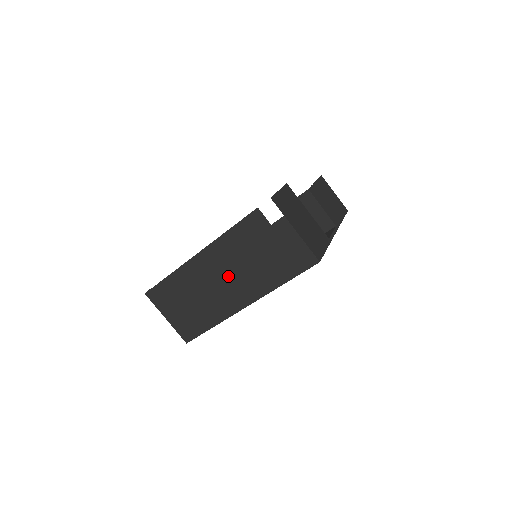
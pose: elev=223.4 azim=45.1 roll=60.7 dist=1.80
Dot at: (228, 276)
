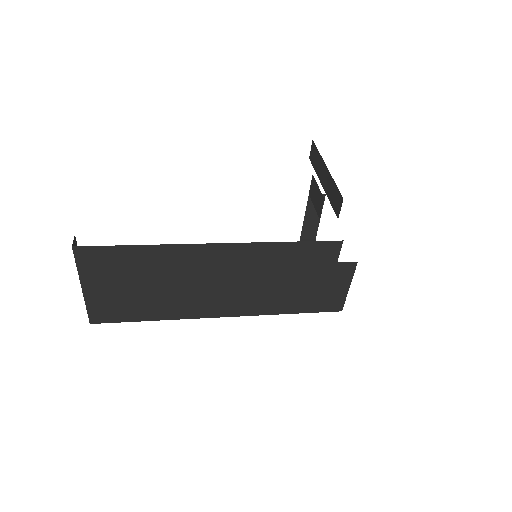
Dot at: (234, 282)
